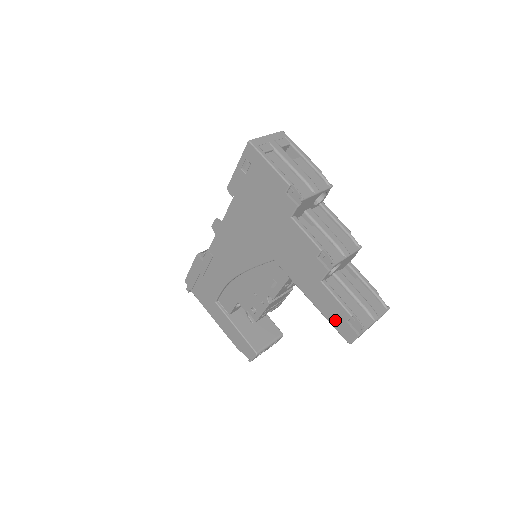
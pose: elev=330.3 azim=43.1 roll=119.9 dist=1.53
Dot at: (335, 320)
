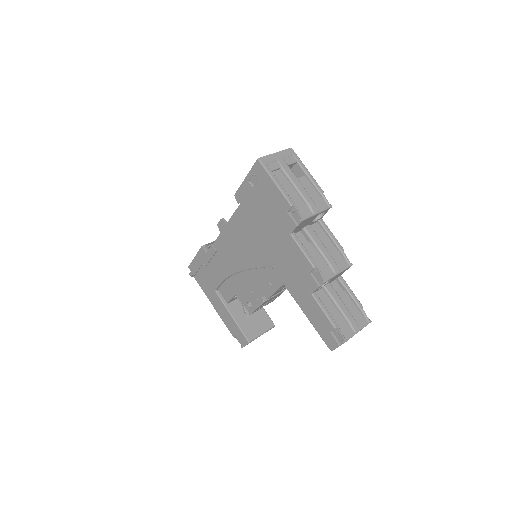
Dot at: (320, 328)
